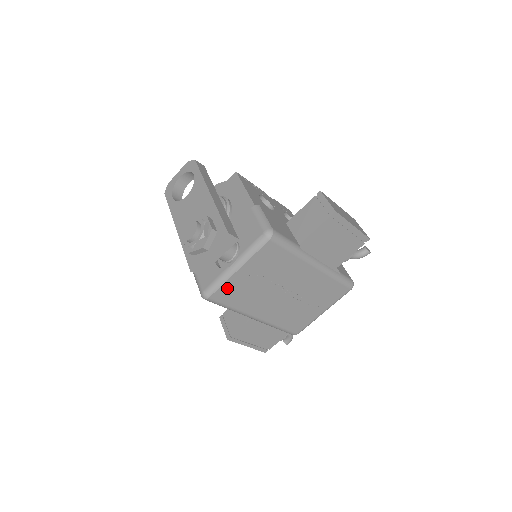
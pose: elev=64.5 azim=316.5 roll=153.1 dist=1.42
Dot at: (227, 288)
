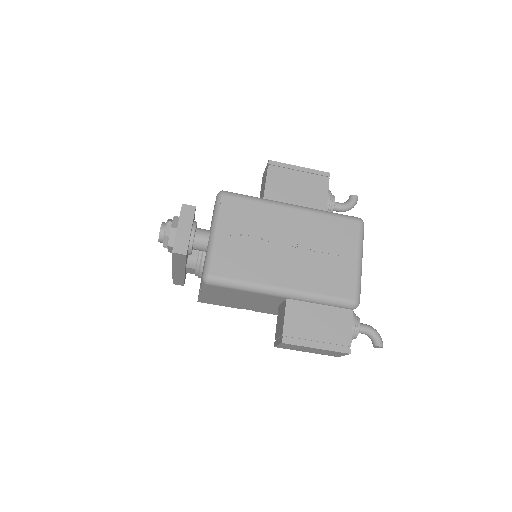
Dot at: (219, 258)
